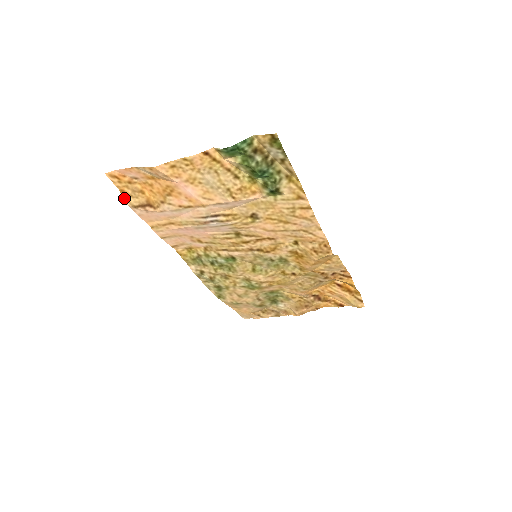
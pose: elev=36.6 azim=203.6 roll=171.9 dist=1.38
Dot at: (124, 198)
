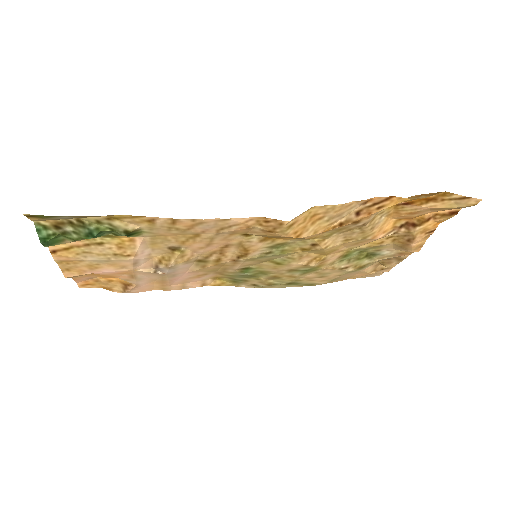
Dot at: (112, 291)
